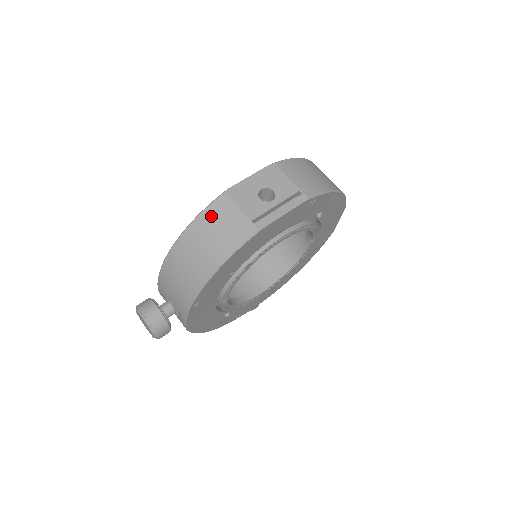
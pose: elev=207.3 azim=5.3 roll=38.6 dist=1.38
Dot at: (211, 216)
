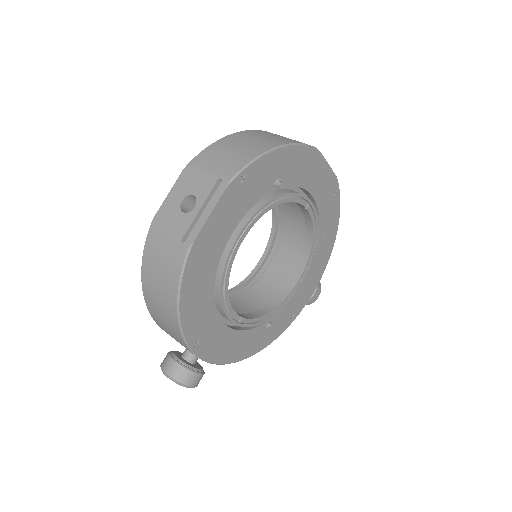
Dot at: (150, 256)
